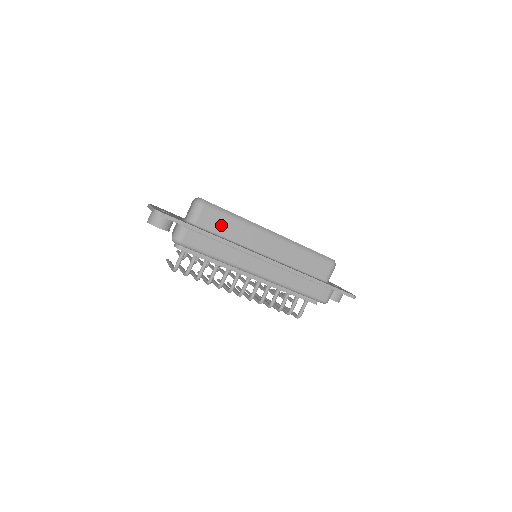
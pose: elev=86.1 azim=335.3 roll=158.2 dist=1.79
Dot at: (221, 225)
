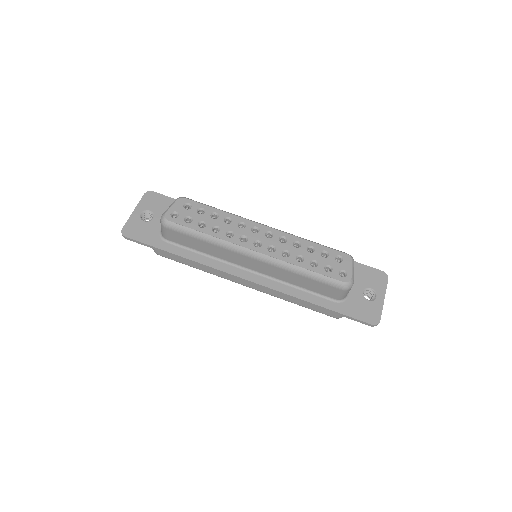
Dot at: (191, 242)
